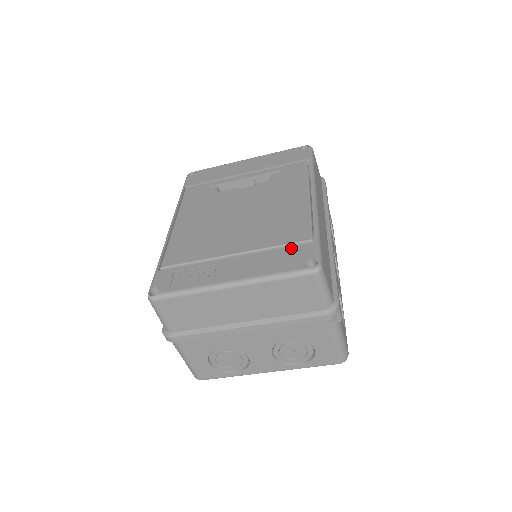
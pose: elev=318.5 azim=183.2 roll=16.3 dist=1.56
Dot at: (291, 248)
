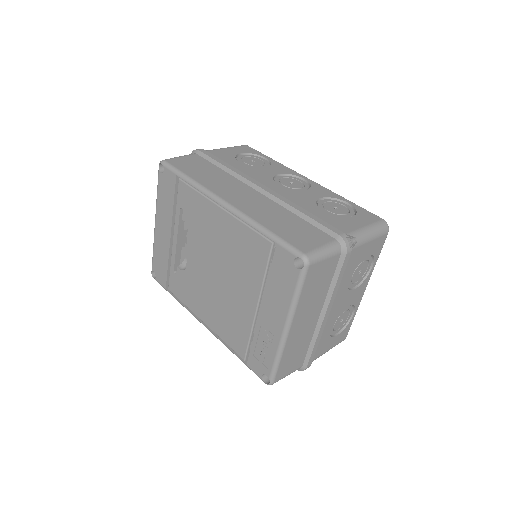
Dot at: (273, 265)
